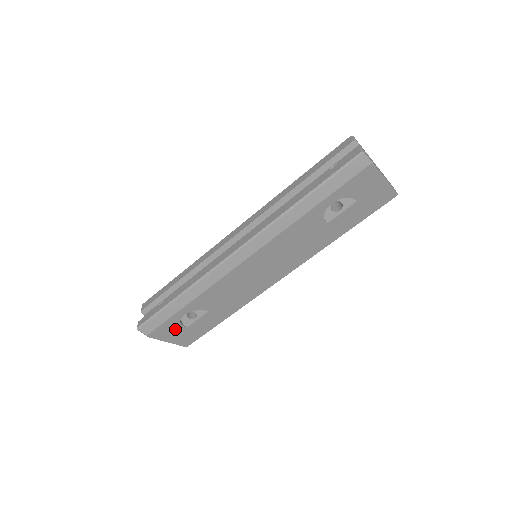
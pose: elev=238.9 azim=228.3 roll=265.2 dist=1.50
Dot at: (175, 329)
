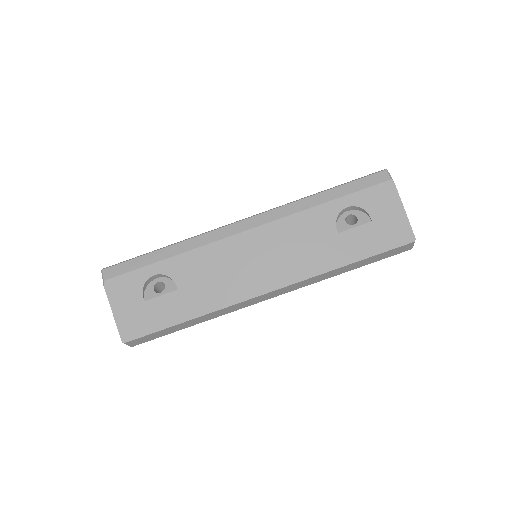
Dot at: (133, 294)
